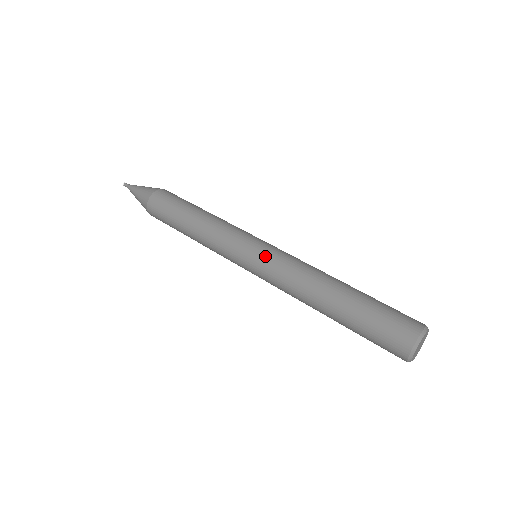
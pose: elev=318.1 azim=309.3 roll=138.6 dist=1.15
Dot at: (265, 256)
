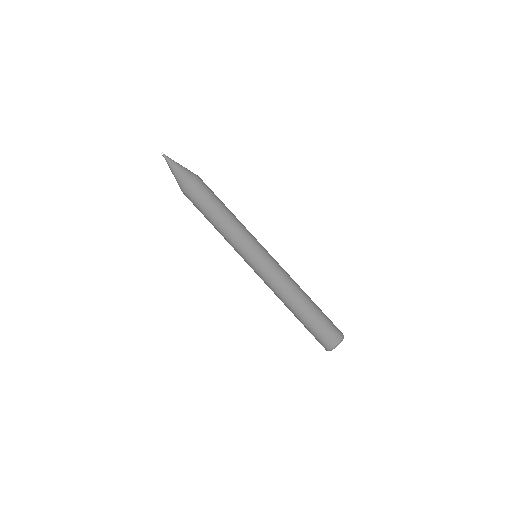
Dot at: (263, 265)
